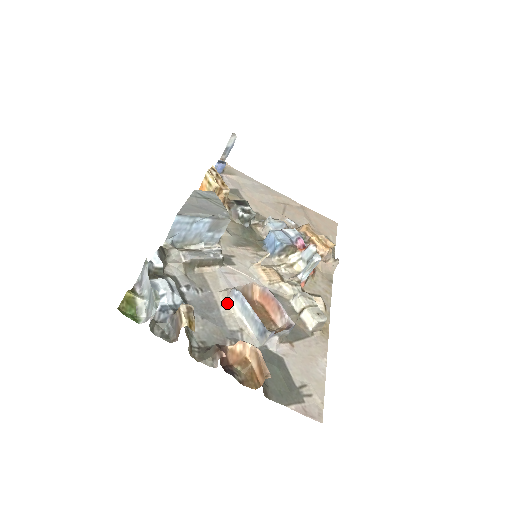
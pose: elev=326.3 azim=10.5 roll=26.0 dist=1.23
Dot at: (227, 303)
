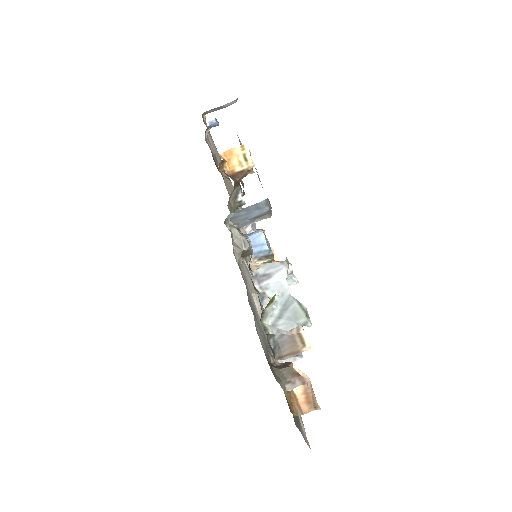
Dot at: occluded
